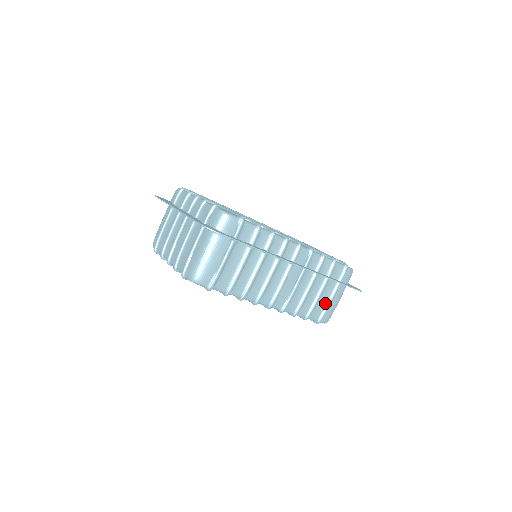
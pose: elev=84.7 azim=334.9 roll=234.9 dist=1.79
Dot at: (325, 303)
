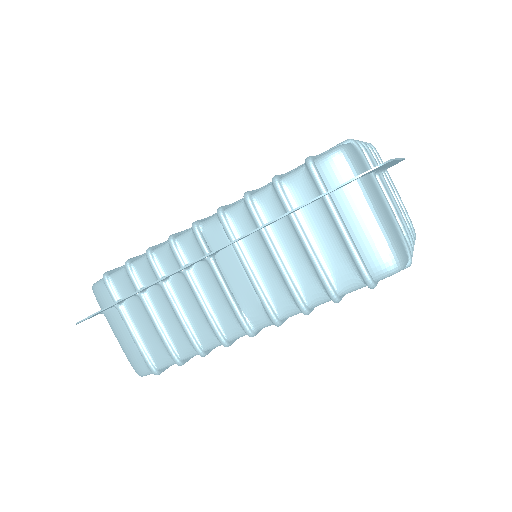
Dot at: (341, 249)
